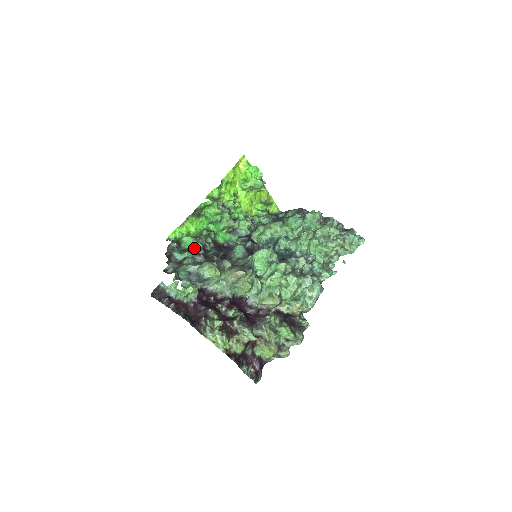
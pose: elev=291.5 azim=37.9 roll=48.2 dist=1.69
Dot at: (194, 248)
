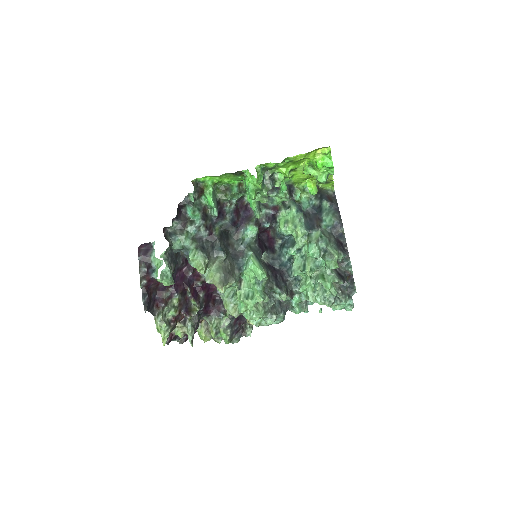
Dot at: (211, 208)
